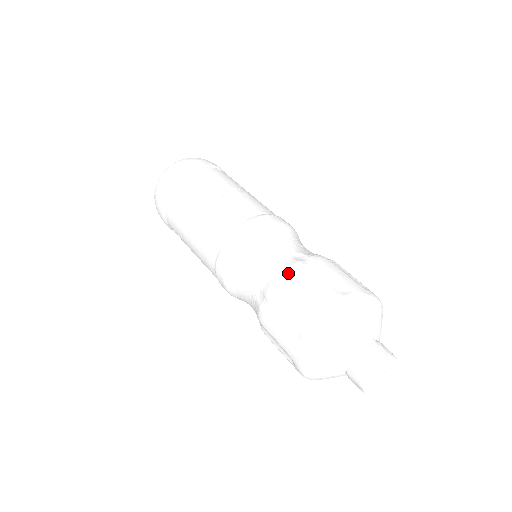
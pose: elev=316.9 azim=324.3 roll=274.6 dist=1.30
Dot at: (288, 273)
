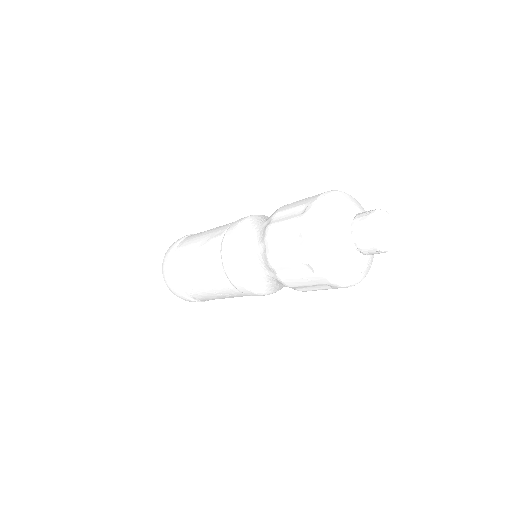
Dot at: (273, 215)
